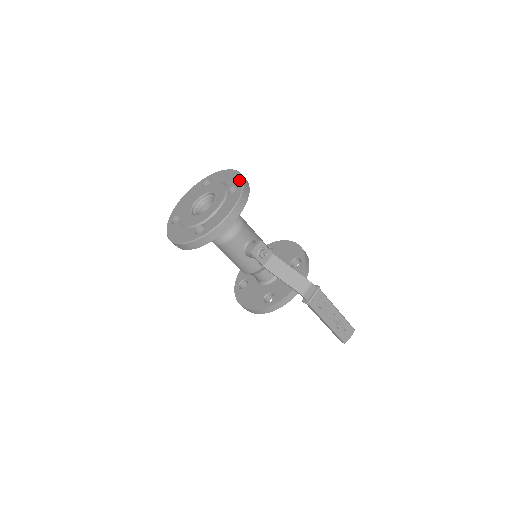
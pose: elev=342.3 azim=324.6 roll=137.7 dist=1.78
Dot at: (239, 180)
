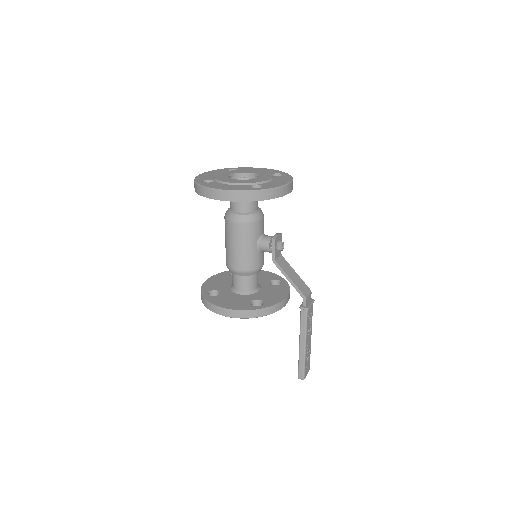
Dot at: (280, 172)
